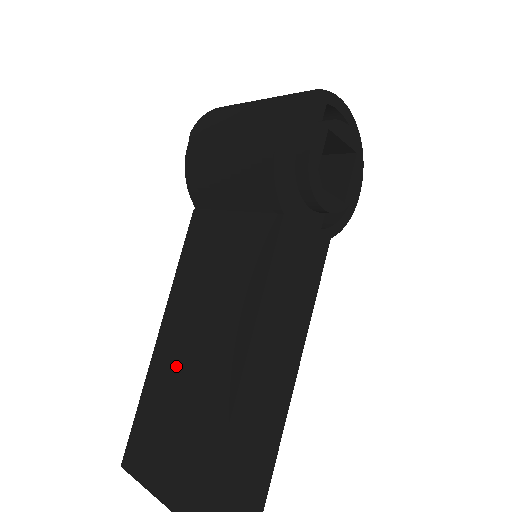
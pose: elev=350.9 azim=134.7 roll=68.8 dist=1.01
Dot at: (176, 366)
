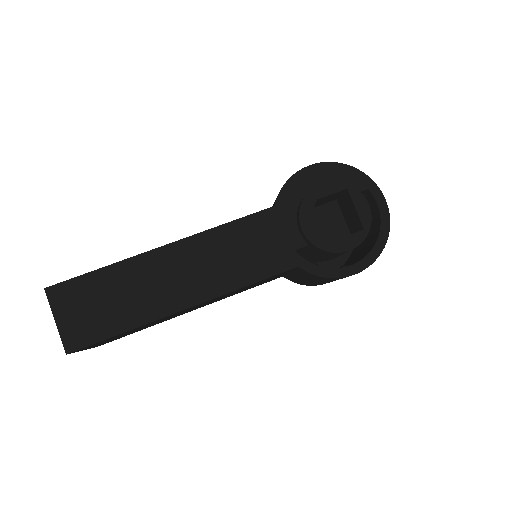
Dot at: occluded
